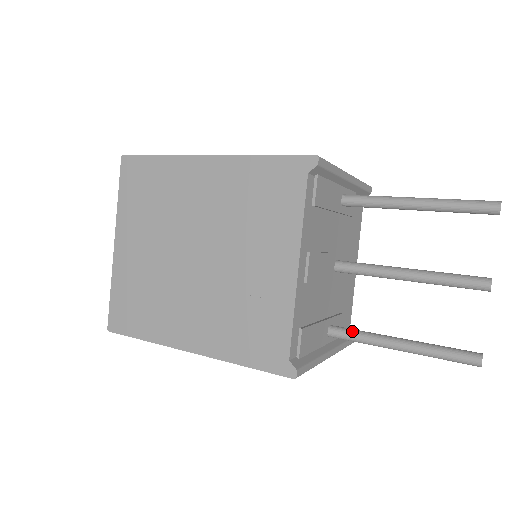
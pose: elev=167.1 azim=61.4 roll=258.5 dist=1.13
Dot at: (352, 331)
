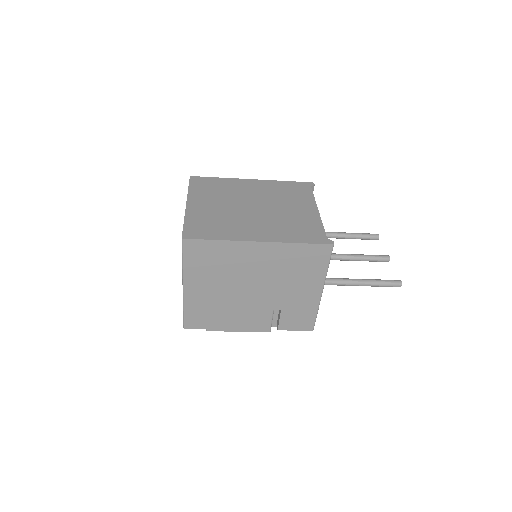
Dot at: (332, 278)
